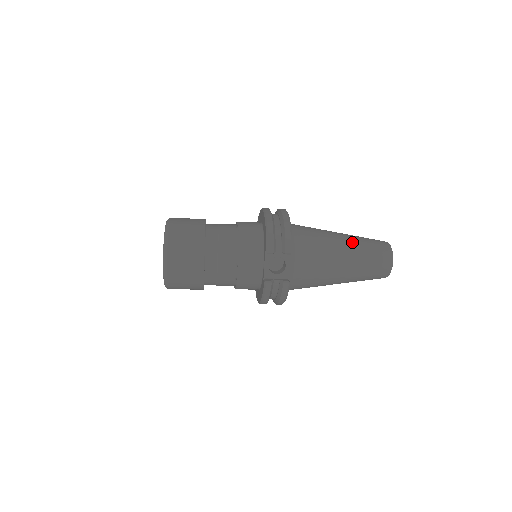
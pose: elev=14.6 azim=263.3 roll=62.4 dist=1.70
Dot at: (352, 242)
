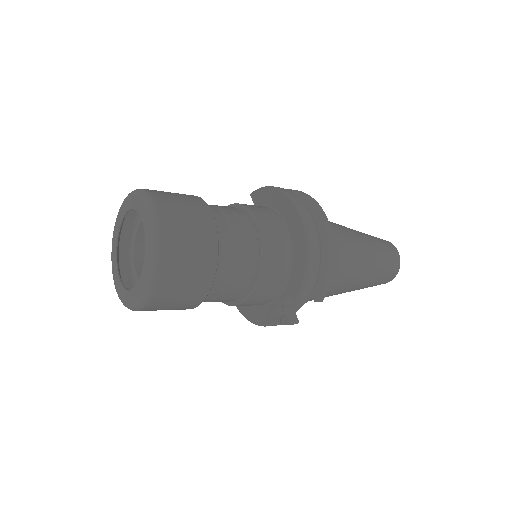
Dot at: (373, 261)
